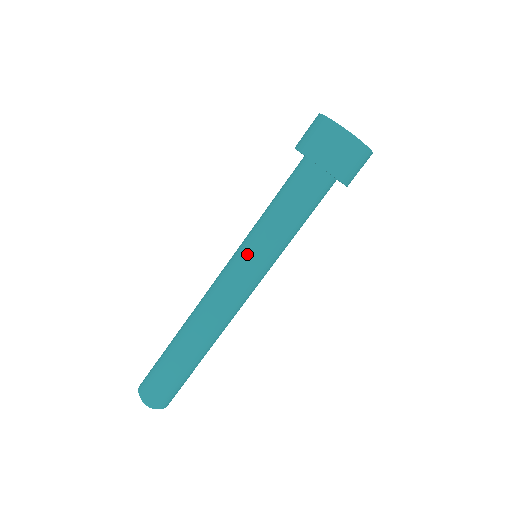
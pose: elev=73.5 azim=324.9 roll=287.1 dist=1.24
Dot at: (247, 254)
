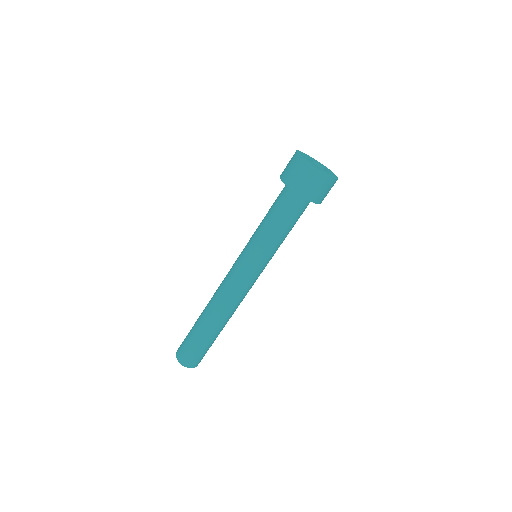
Dot at: (245, 252)
